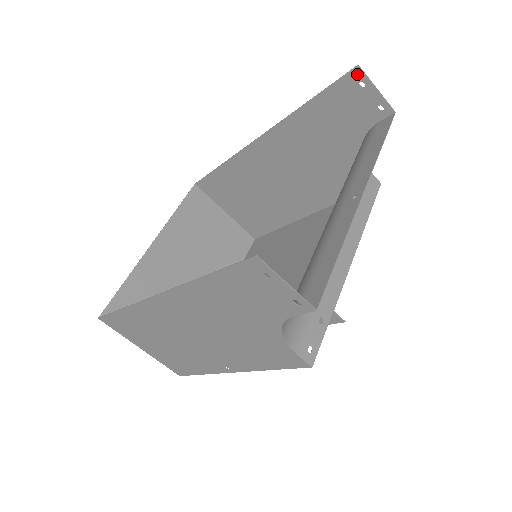
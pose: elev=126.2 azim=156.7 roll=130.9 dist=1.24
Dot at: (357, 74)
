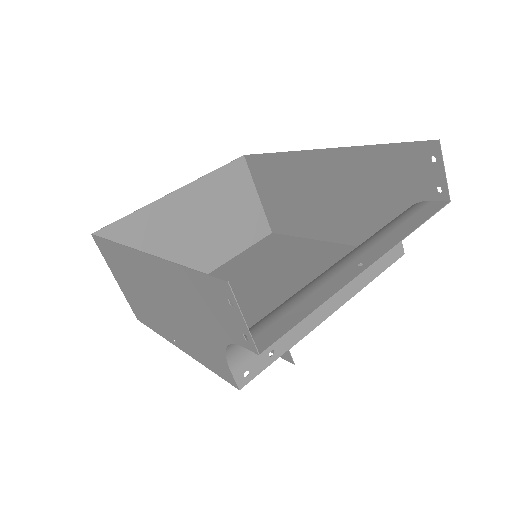
Dot at: (434, 147)
